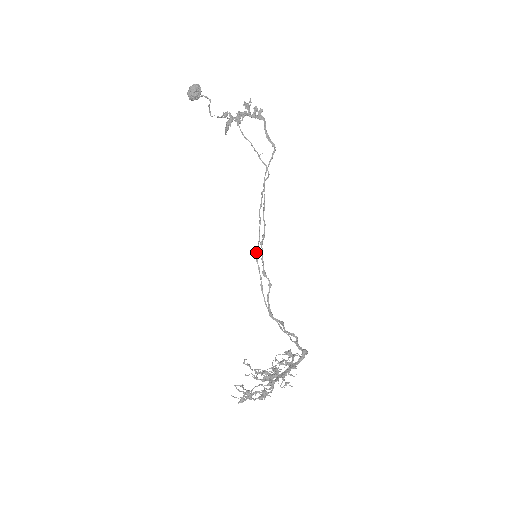
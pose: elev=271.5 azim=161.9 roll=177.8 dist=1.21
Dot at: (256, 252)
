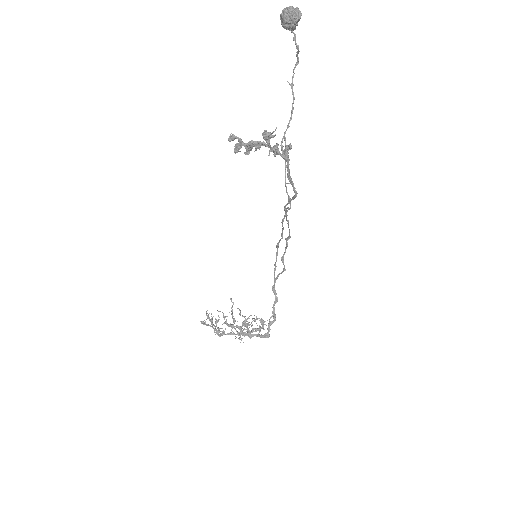
Dot at: (278, 243)
